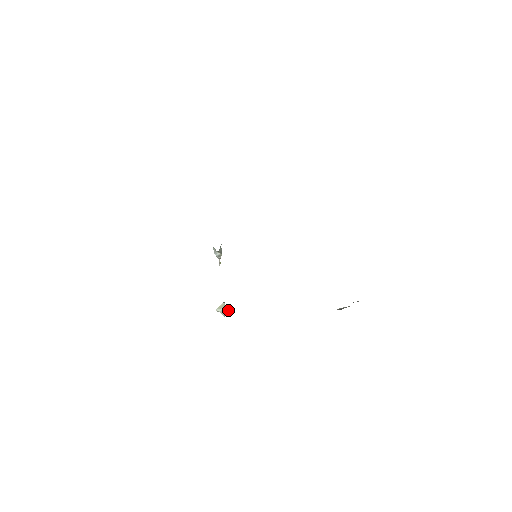
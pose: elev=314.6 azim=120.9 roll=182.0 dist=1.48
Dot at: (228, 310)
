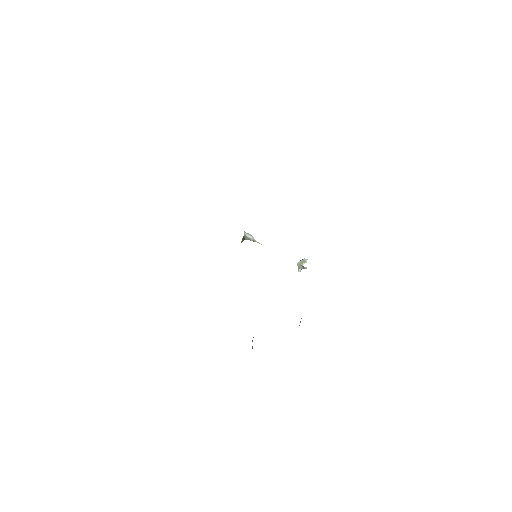
Dot at: (303, 267)
